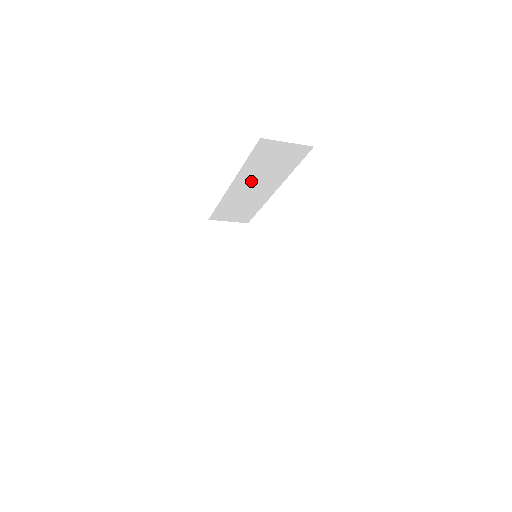
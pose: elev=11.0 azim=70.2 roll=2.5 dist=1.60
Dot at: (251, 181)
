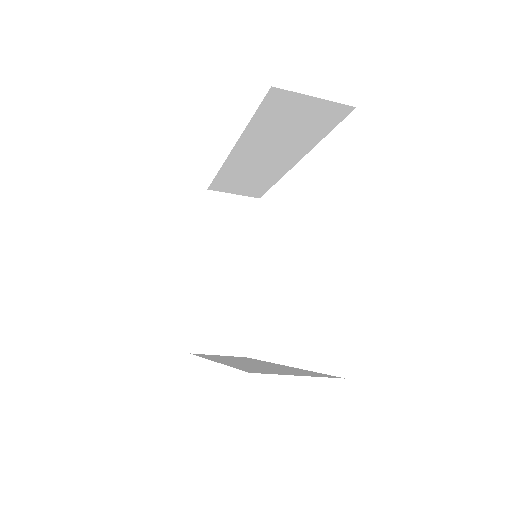
Dot at: (261, 148)
